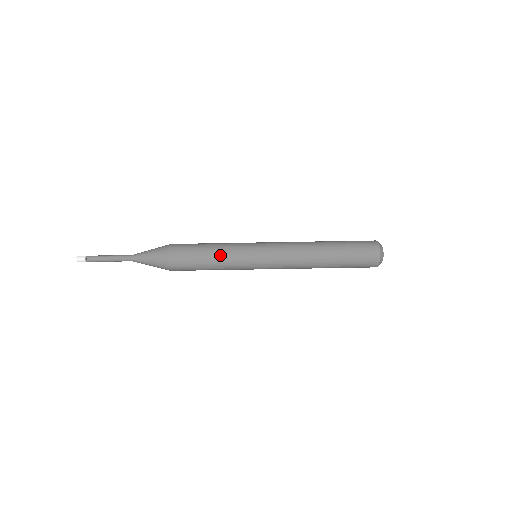
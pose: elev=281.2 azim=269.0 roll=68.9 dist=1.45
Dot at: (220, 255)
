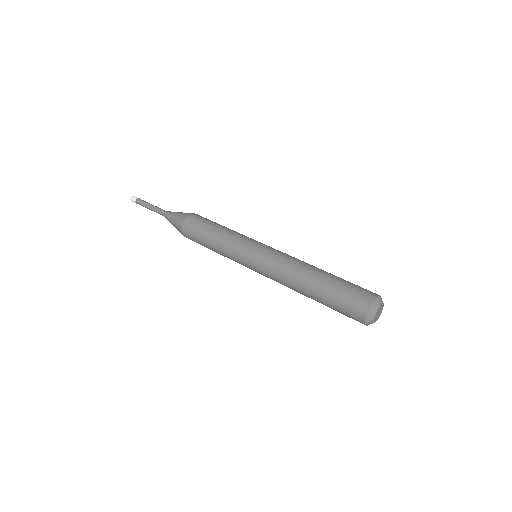
Dot at: (226, 233)
